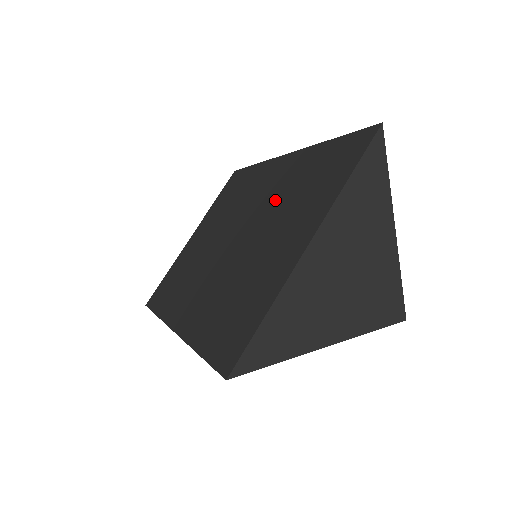
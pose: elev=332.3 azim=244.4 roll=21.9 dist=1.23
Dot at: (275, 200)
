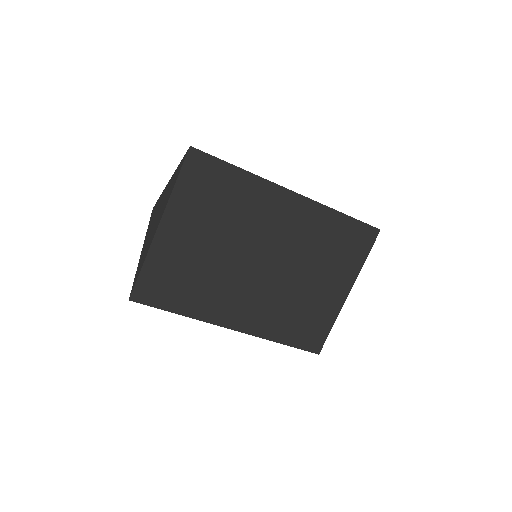
Dot at: (304, 246)
